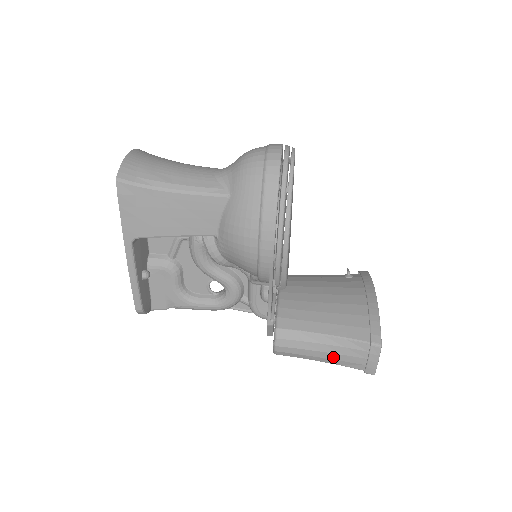
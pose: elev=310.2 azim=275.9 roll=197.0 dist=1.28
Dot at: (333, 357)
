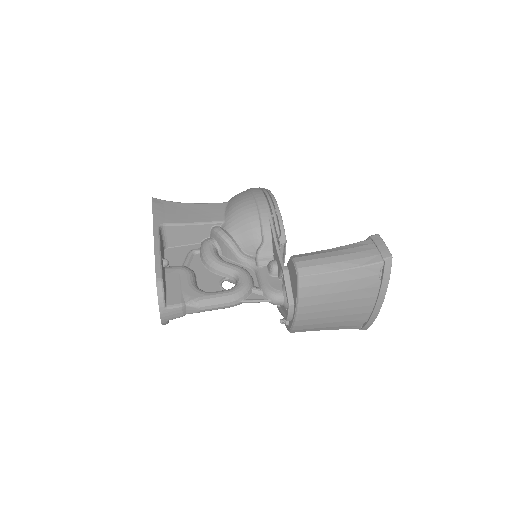
Dot at: (350, 258)
